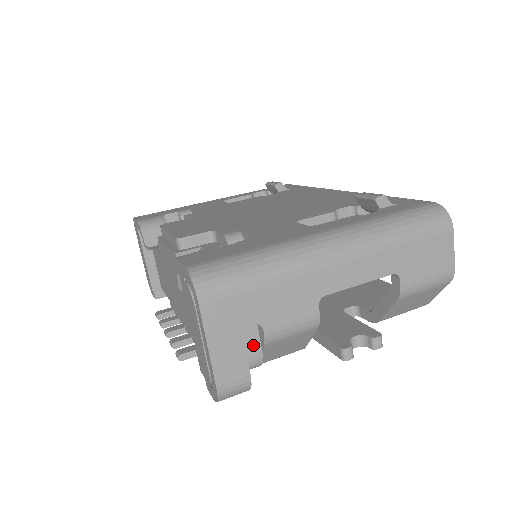
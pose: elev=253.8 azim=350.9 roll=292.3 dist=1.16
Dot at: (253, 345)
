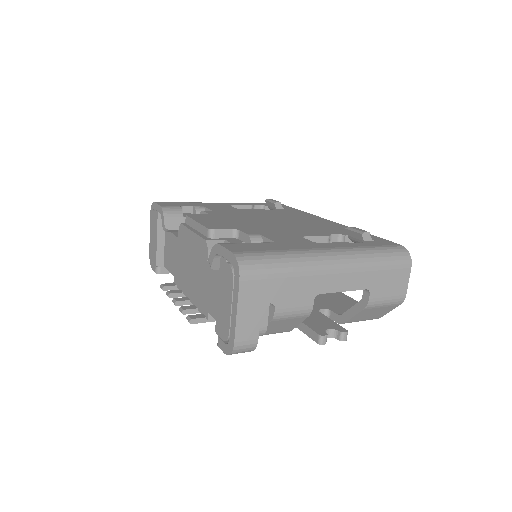
Dot at: (263, 319)
